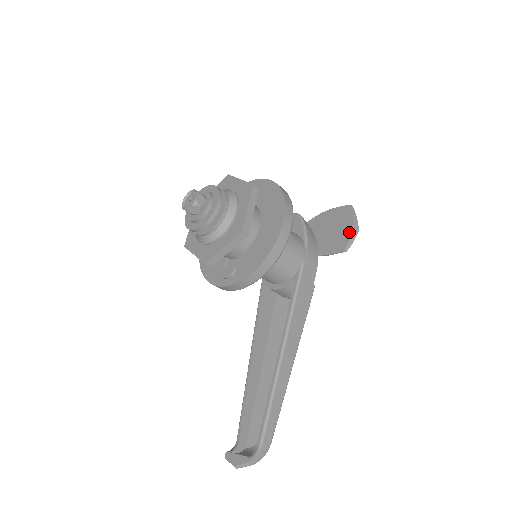
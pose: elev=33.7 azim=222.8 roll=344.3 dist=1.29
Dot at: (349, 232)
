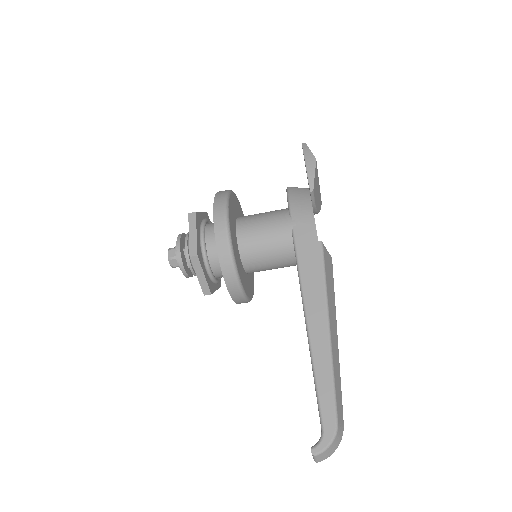
Dot at: occluded
